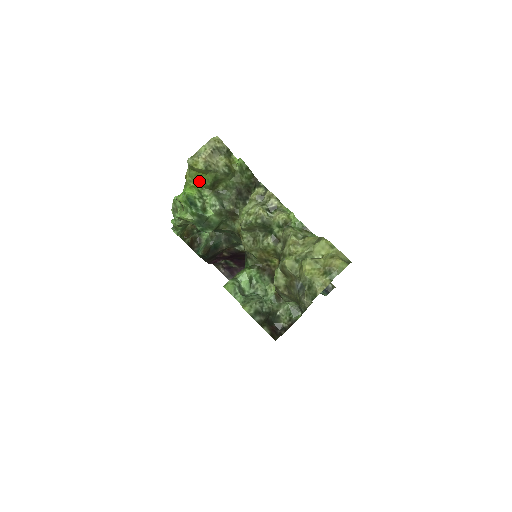
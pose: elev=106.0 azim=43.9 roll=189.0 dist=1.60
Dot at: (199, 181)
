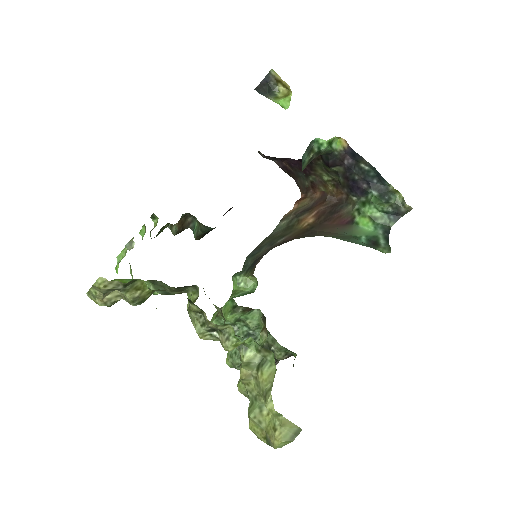
Dot at: (122, 280)
